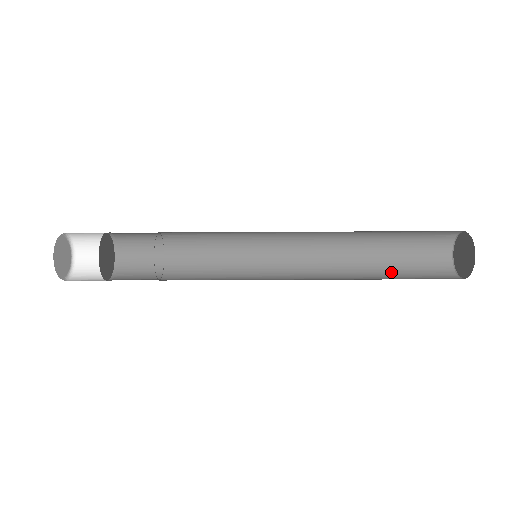
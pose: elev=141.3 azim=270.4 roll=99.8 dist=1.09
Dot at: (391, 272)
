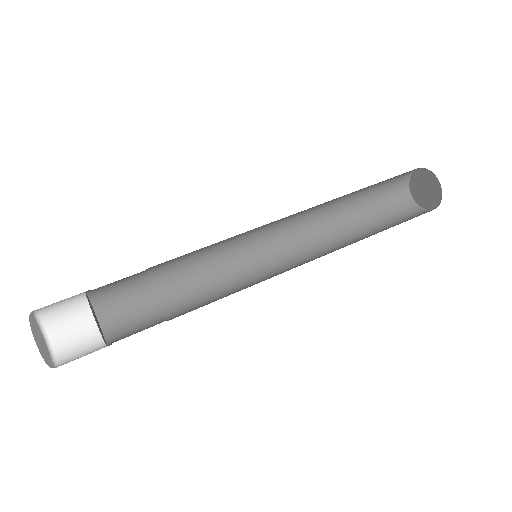
Dot at: (366, 219)
